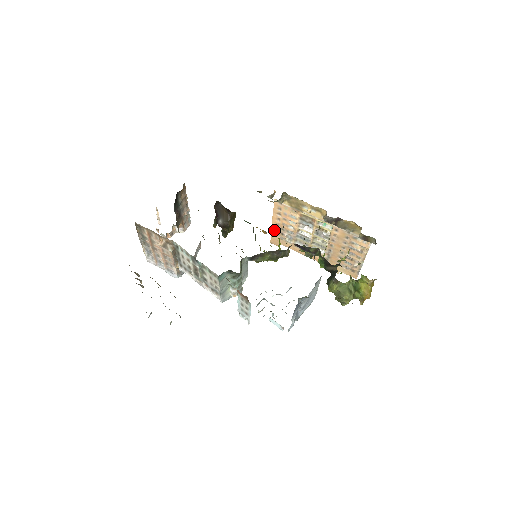
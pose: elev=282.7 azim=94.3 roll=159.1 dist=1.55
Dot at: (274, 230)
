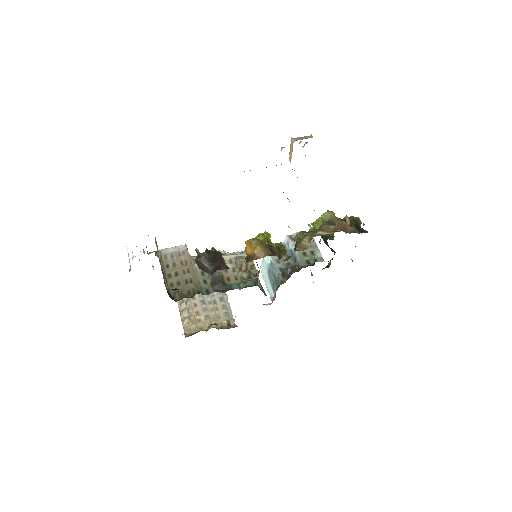
Dot at: occluded
